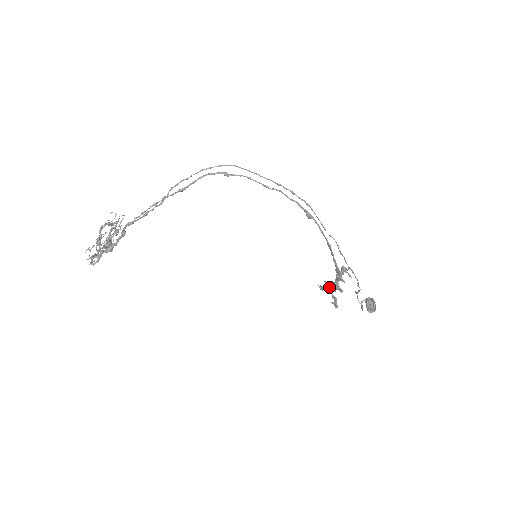
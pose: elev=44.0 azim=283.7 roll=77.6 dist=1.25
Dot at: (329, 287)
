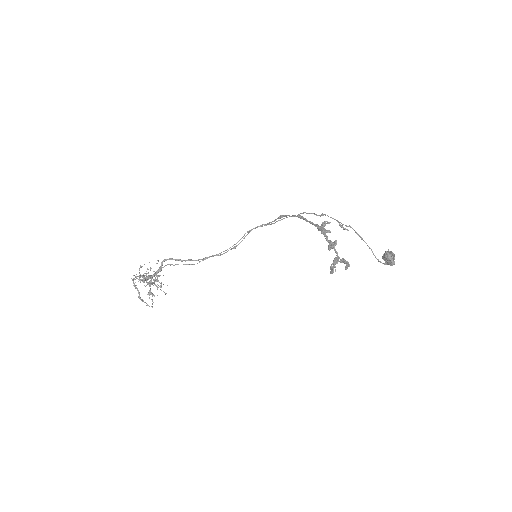
Dot at: (334, 259)
